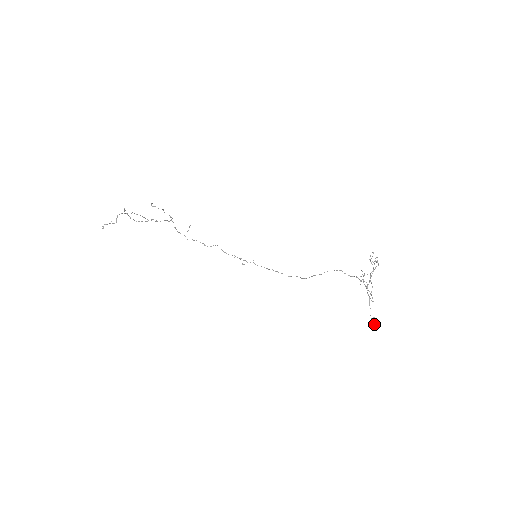
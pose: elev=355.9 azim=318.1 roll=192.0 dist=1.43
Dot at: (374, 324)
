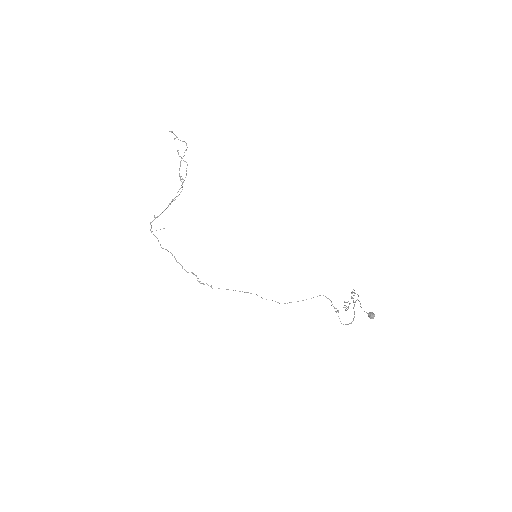
Dot at: (373, 313)
